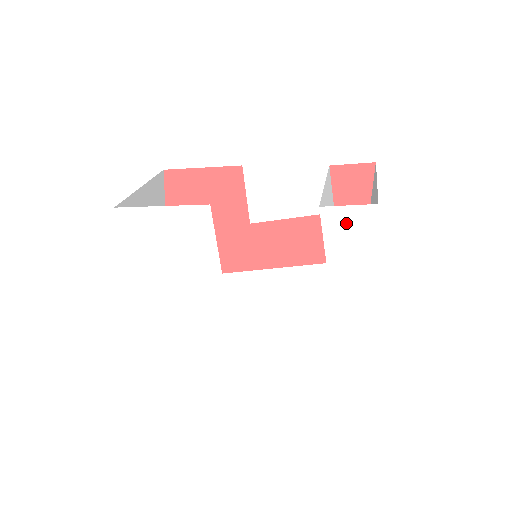
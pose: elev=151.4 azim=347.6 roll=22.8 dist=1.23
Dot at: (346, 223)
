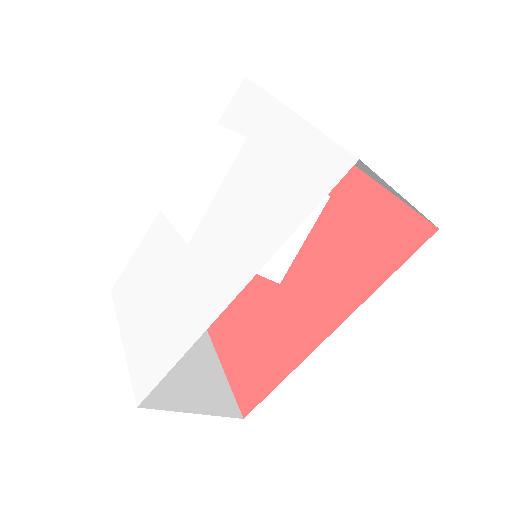
Dot at: (238, 107)
